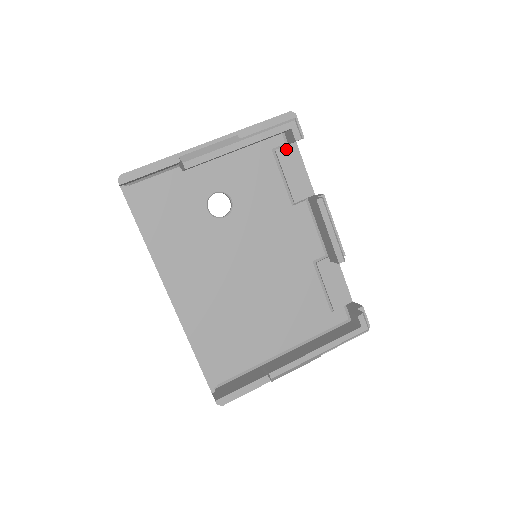
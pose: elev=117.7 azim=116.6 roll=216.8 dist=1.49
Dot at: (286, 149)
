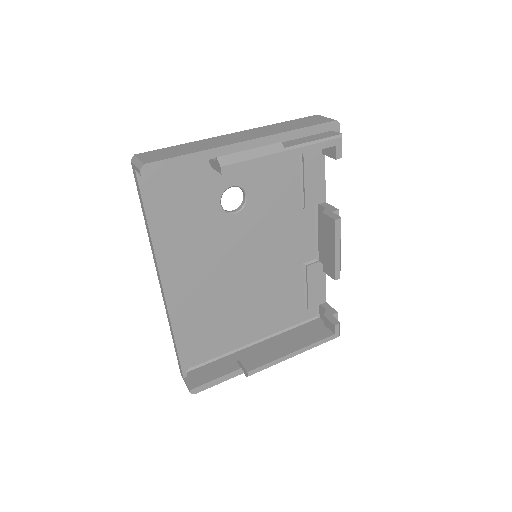
Dot at: (314, 152)
